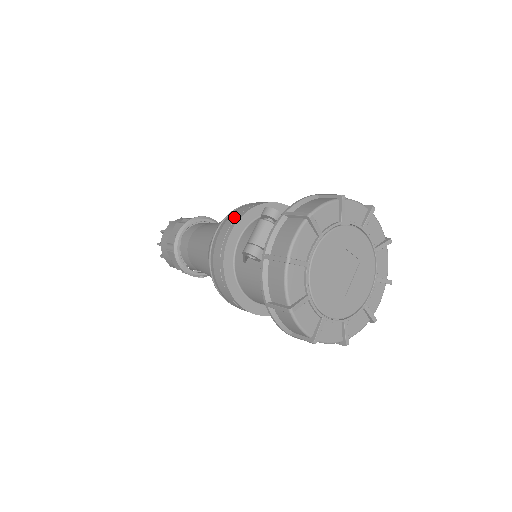
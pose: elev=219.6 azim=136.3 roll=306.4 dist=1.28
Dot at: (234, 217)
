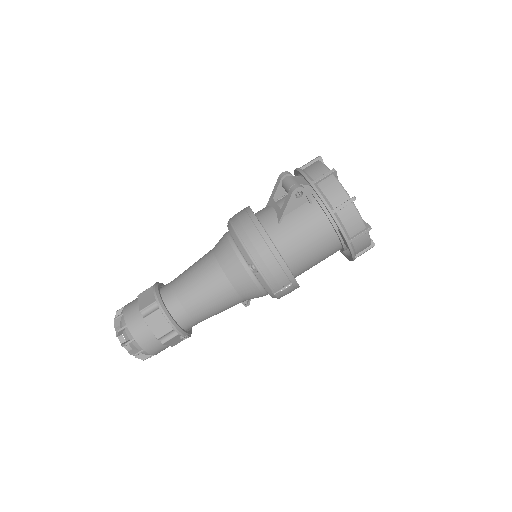
Dot at: (242, 212)
